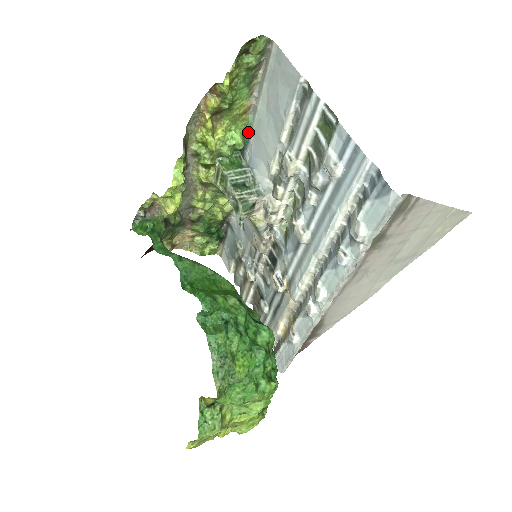
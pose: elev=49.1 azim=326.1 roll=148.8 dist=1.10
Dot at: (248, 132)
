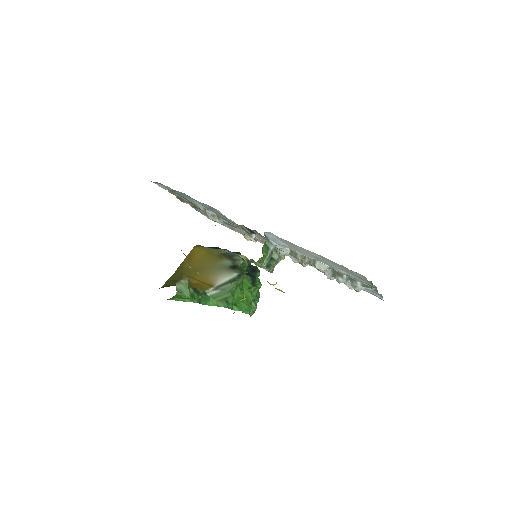
Dot at: occluded
